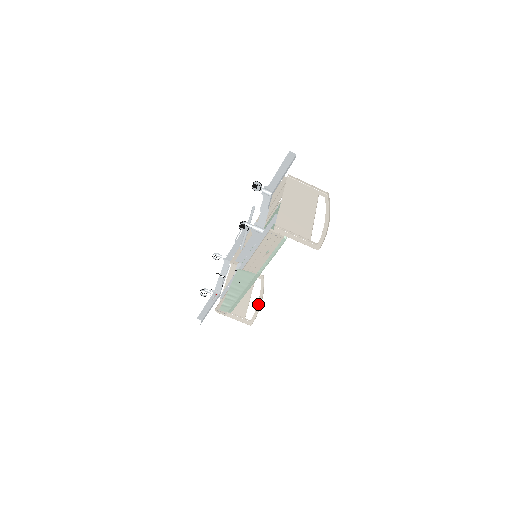
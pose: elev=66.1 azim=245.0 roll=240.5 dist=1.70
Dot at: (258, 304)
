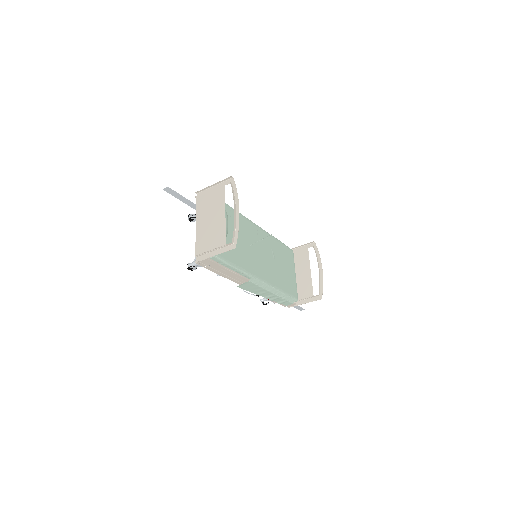
Dot at: (320, 273)
